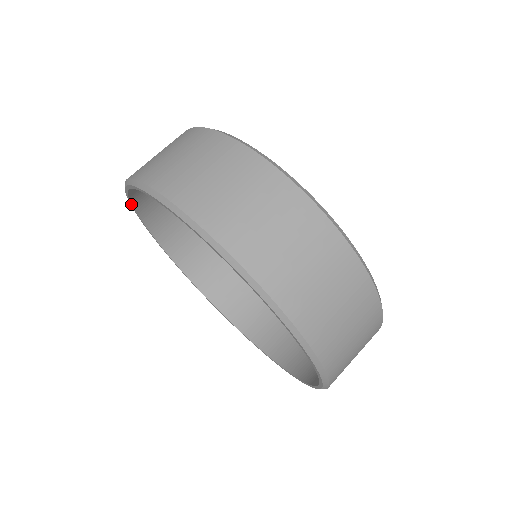
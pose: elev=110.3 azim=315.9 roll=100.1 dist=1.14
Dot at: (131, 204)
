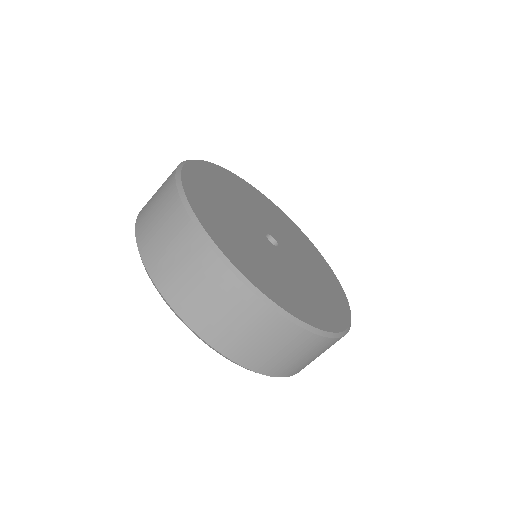
Dot at: occluded
